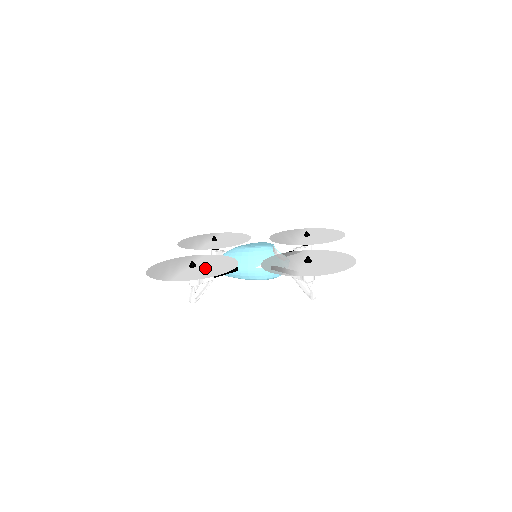
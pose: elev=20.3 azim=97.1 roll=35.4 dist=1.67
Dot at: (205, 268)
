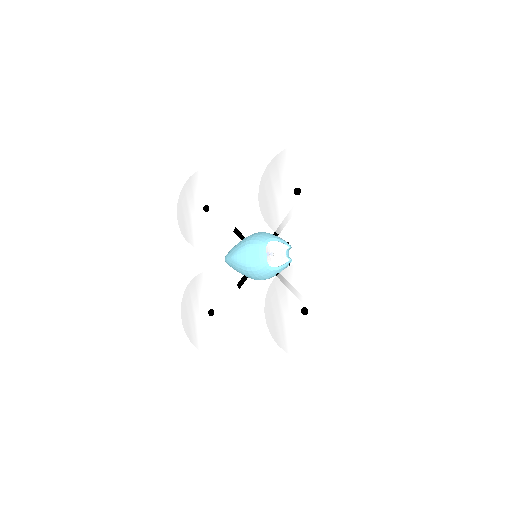
Dot at: (222, 320)
